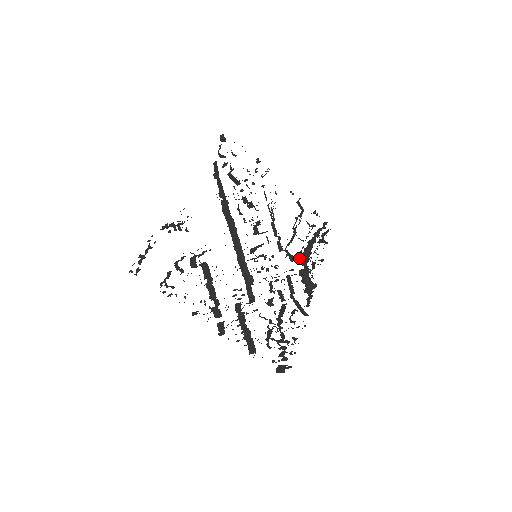
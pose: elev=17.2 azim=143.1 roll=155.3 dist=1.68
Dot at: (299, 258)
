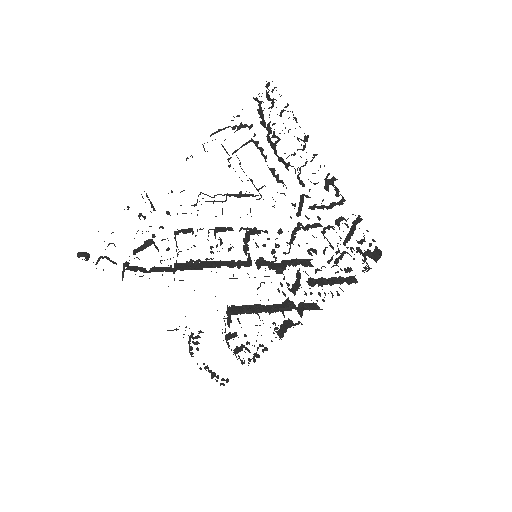
Dot at: occluded
